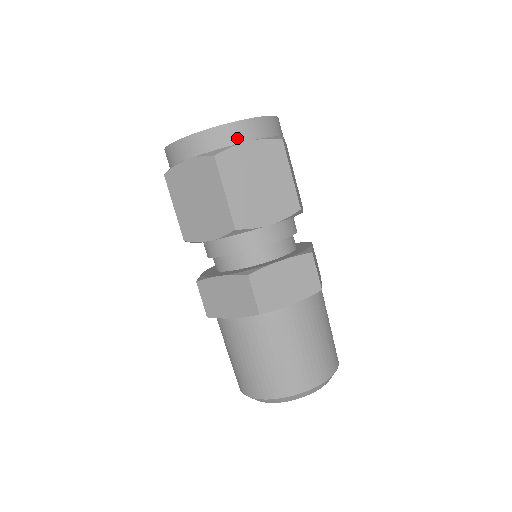
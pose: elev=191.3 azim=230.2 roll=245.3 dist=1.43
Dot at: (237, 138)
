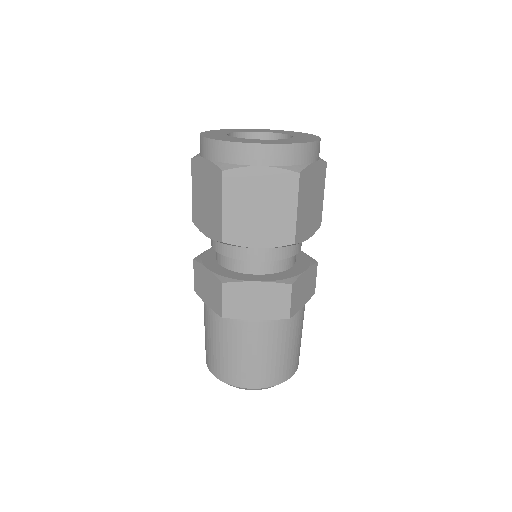
Dot at: (311, 158)
